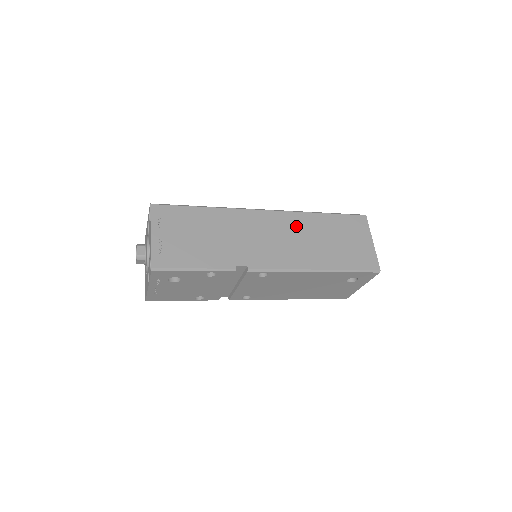
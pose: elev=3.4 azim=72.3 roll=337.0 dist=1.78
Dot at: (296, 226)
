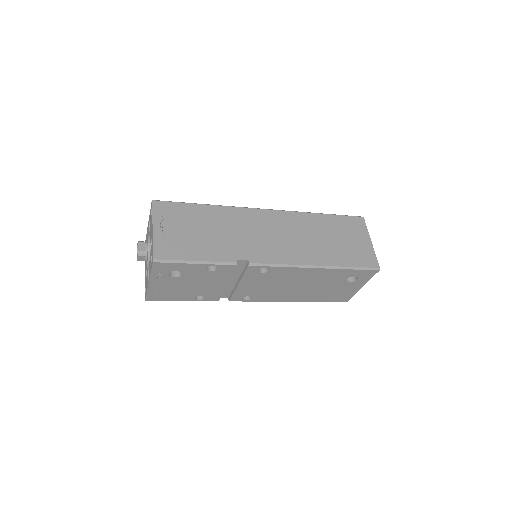
Dot at: (295, 225)
